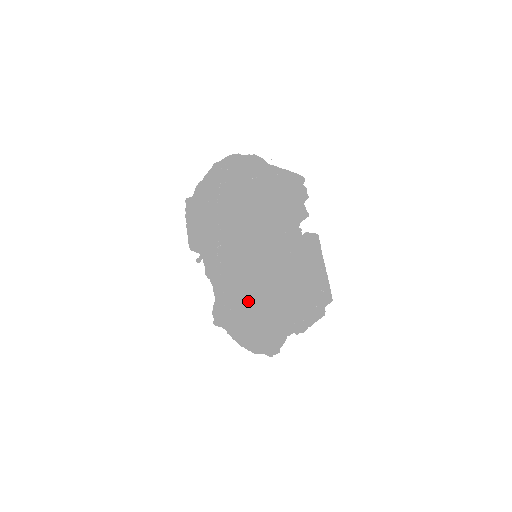
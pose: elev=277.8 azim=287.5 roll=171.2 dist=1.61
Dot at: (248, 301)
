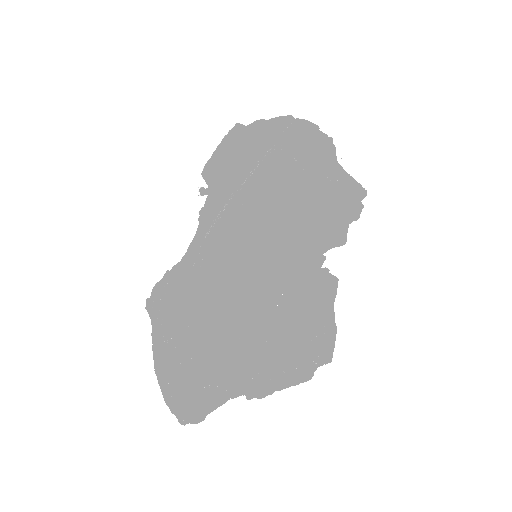
Dot at: (200, 319)
